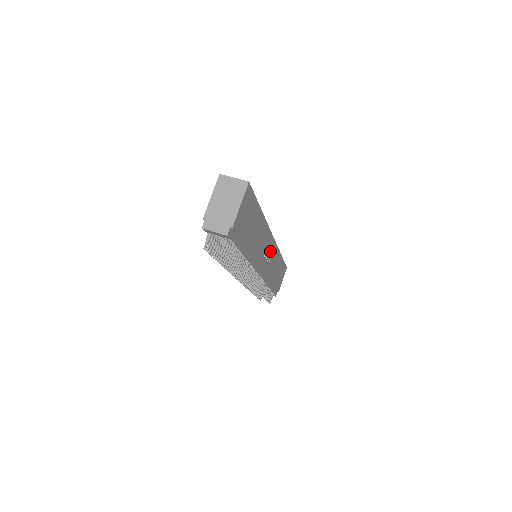
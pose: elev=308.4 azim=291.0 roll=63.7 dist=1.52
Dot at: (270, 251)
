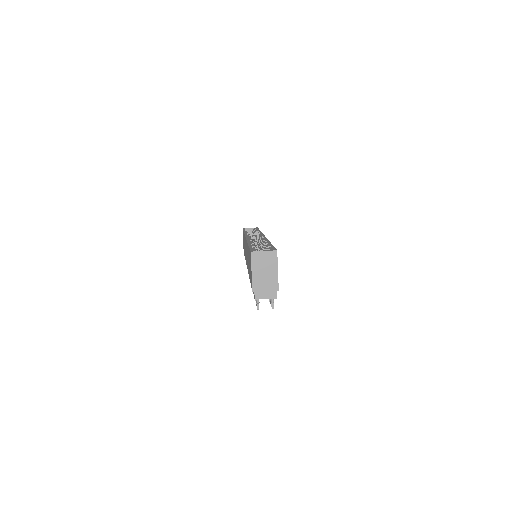
Dot at: occluded
